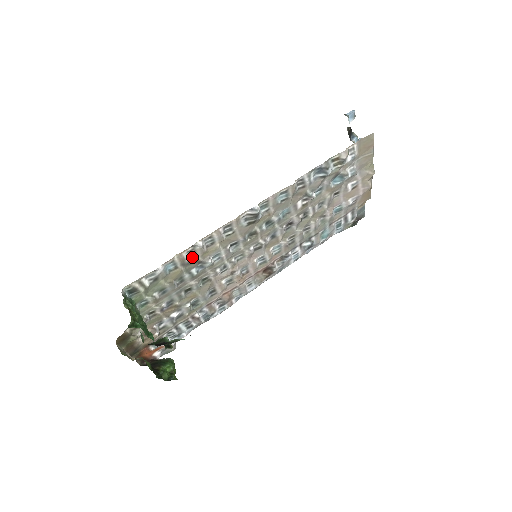
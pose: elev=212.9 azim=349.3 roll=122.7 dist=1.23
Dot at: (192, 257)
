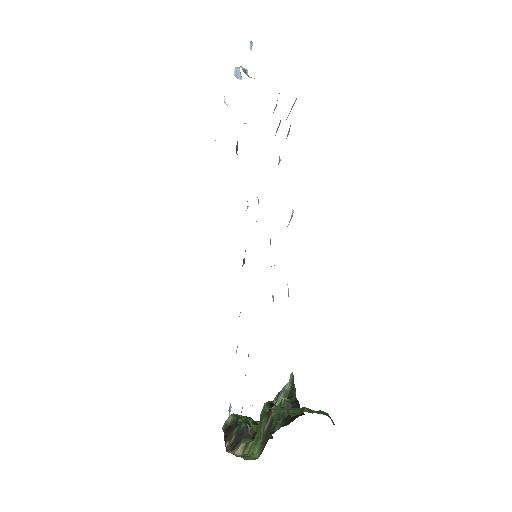
Dot at: occluded
